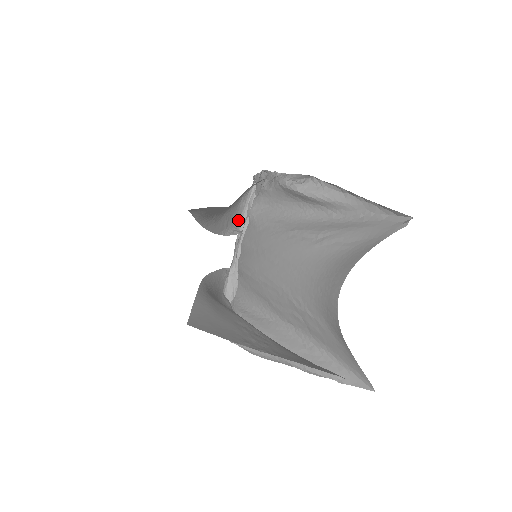
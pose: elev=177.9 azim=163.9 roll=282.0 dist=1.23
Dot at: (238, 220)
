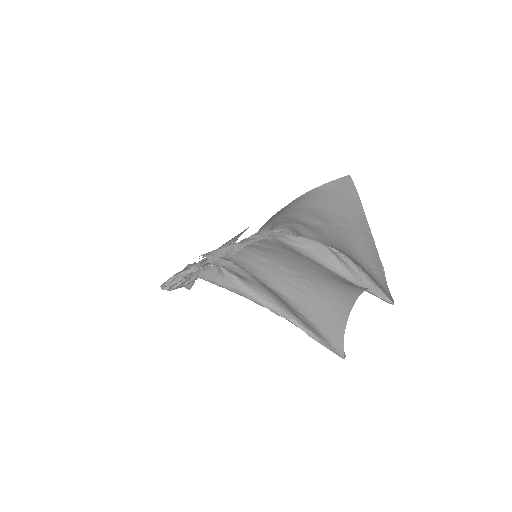
Dot at: (259, 231)
